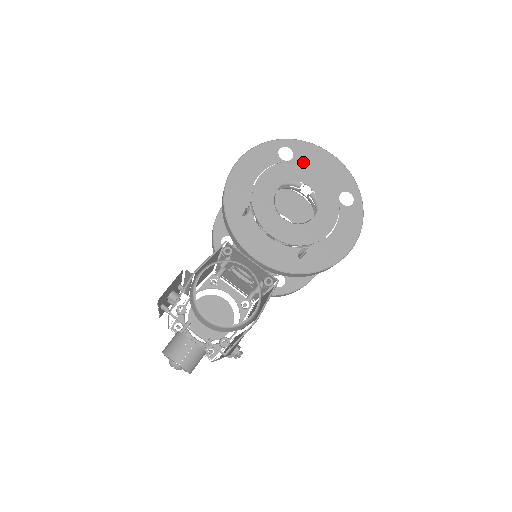
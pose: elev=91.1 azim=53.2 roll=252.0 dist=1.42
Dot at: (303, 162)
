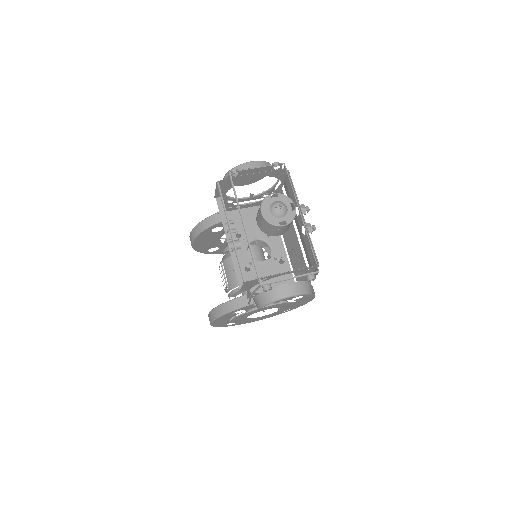
Dot at: occluded
